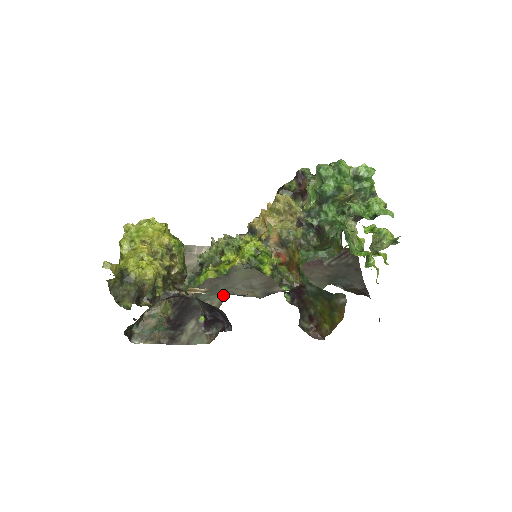
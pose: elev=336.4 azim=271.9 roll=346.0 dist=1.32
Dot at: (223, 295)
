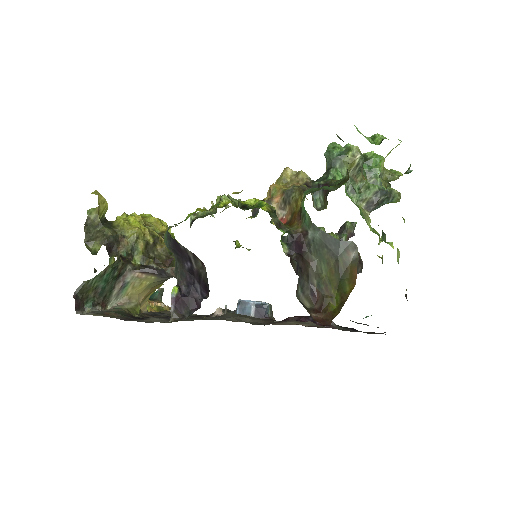
Dot at: occluded
